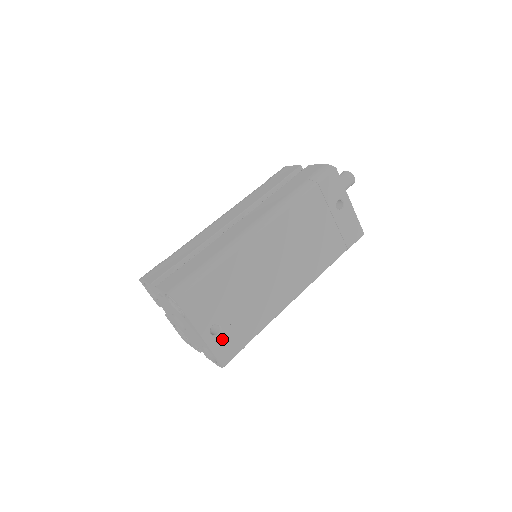
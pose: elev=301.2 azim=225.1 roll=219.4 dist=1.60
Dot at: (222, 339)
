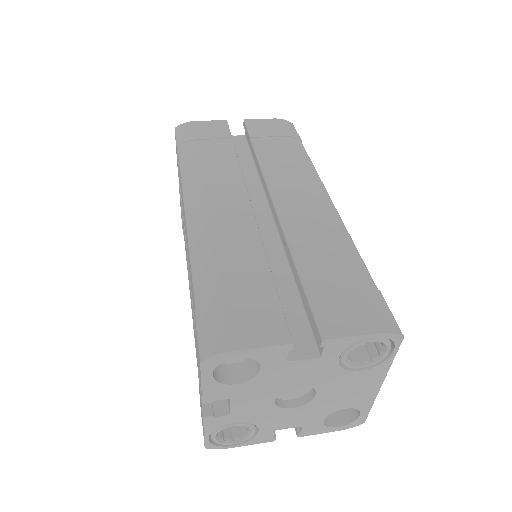
Dot at: occluded
